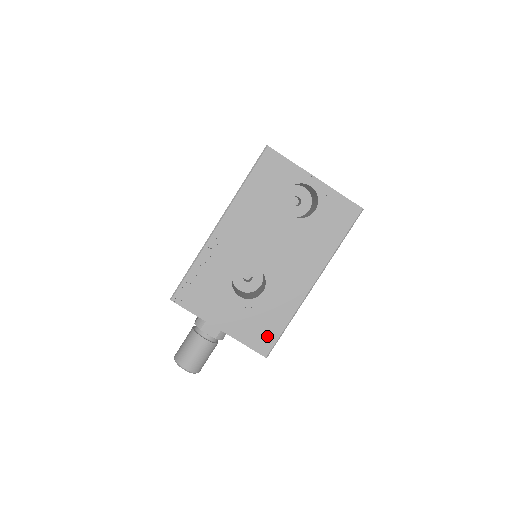
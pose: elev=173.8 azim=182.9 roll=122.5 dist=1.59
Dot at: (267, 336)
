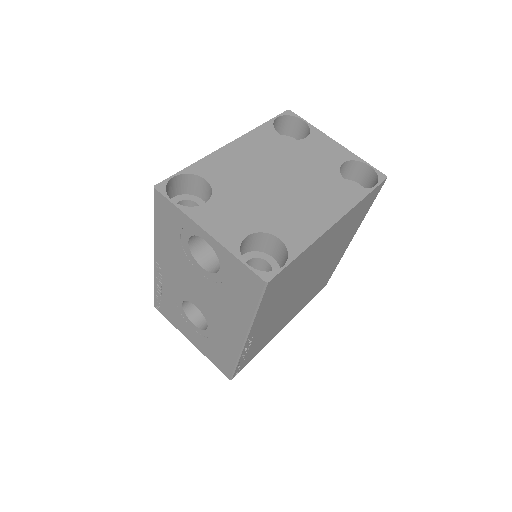
Dot at: (224, 364)
